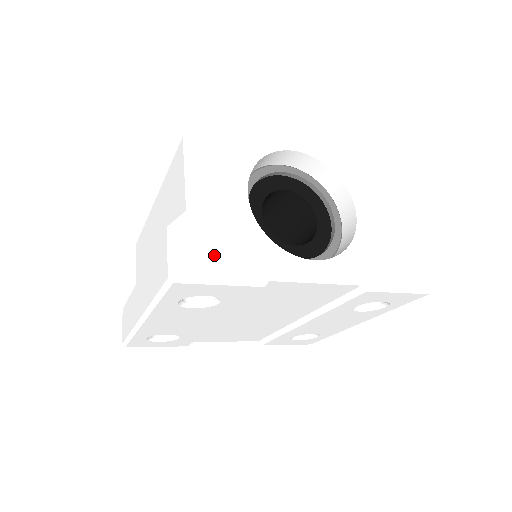
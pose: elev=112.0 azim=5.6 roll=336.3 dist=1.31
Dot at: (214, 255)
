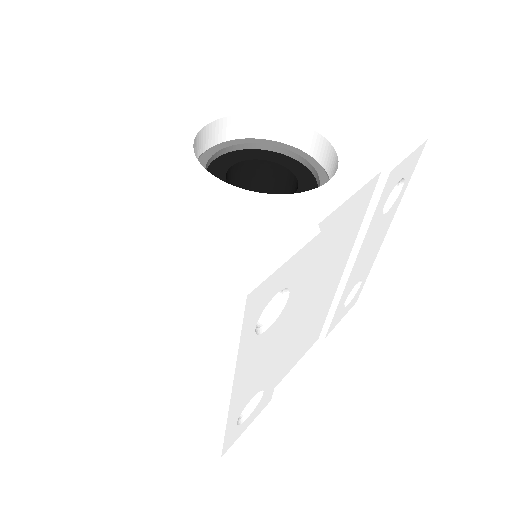
Dot at: (251, 243)
